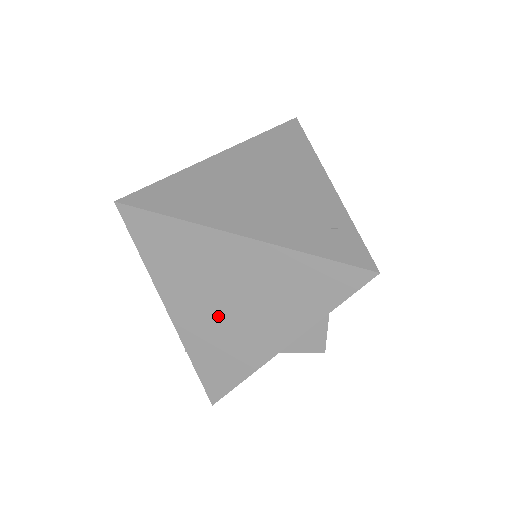
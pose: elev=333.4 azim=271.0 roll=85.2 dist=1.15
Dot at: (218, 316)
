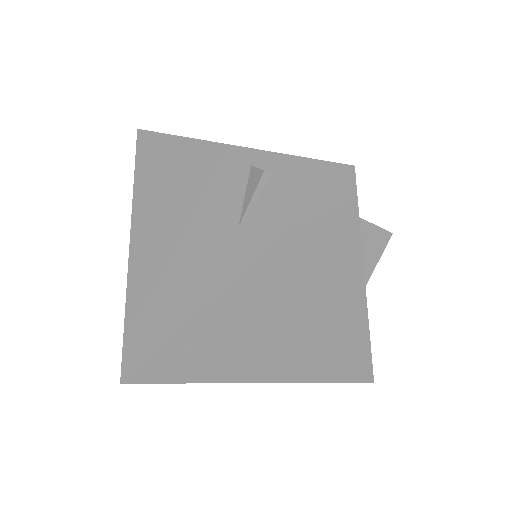
Dot at: occluded
